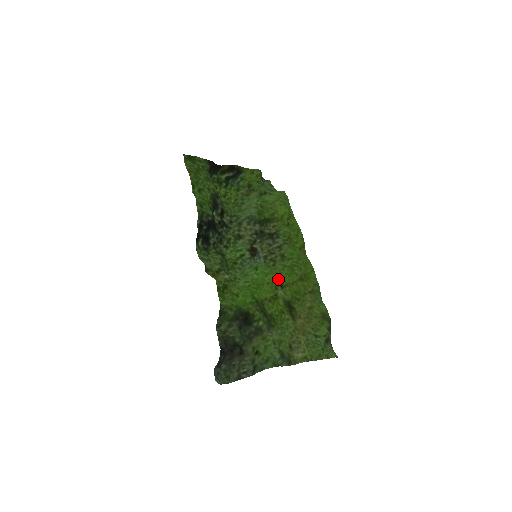
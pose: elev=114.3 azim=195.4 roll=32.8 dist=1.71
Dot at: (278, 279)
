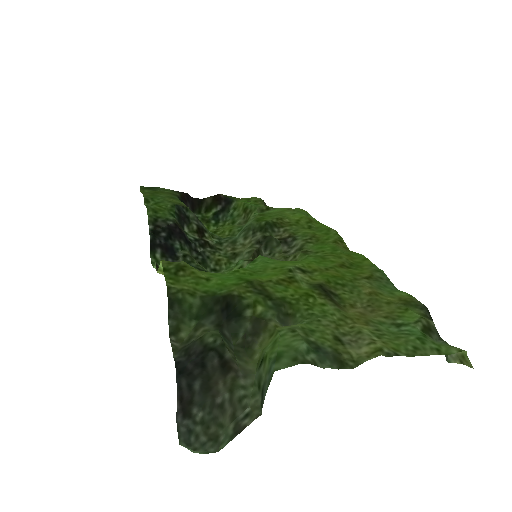
Dot at: (294, 264)
